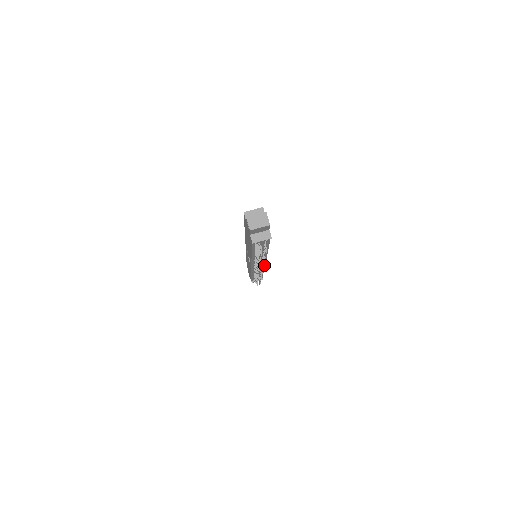
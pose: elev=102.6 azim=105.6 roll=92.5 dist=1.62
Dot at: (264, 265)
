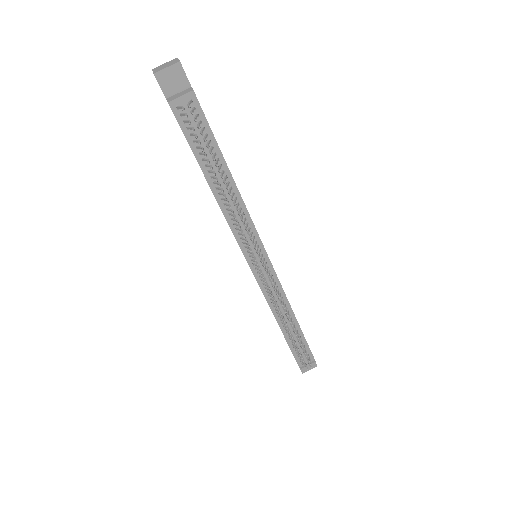
Dot at: (275, 274)
